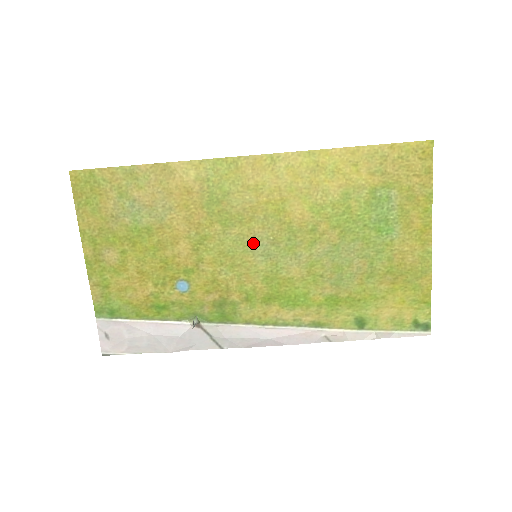
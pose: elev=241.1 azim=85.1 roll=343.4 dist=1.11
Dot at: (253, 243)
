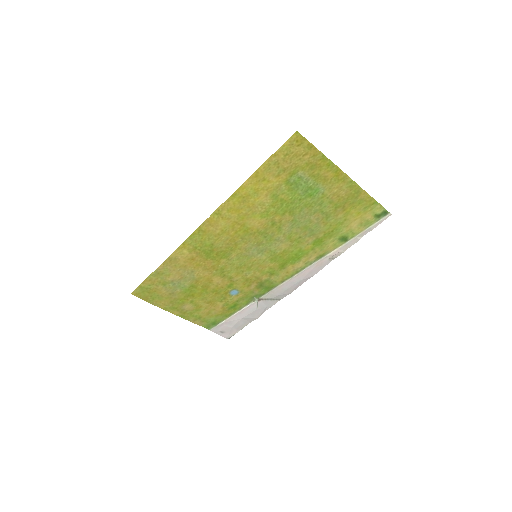
Dot at: (248, 252)
